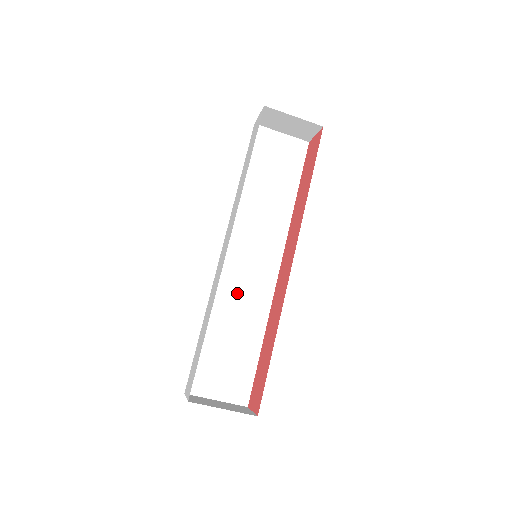
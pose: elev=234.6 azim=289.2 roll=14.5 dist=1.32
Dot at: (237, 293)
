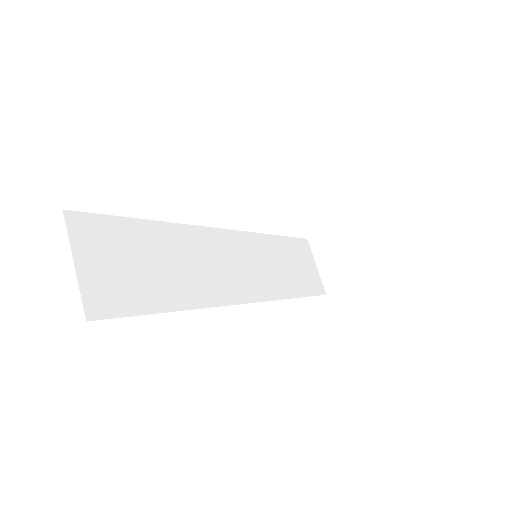
Dot at: (203, 258)
